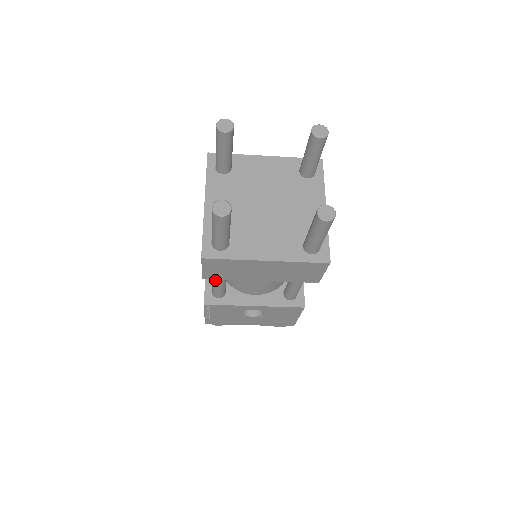
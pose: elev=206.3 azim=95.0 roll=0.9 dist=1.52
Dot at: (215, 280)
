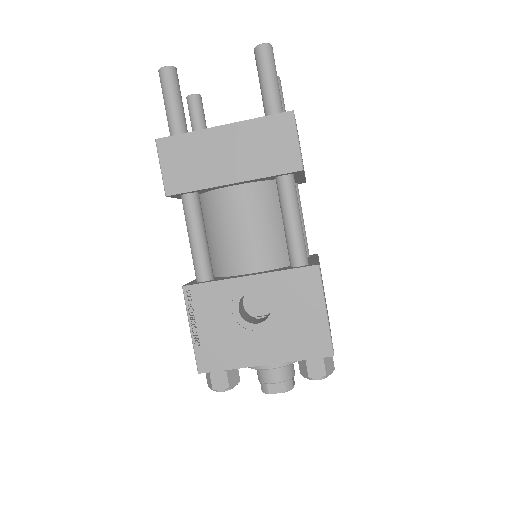
Dot at: (188, 226)
